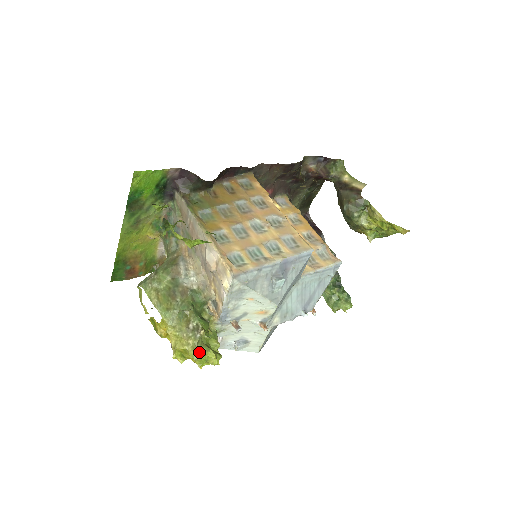
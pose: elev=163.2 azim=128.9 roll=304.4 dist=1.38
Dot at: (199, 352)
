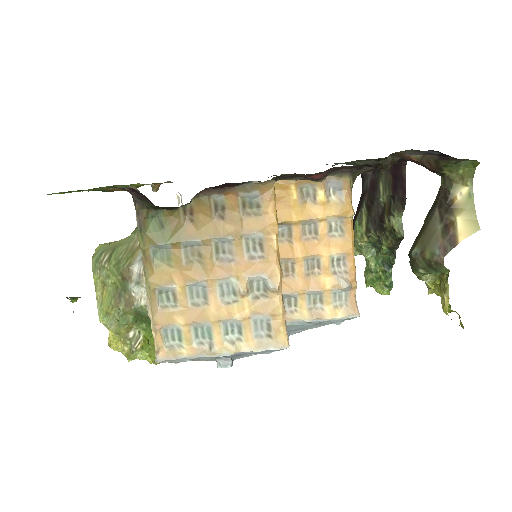
Dot at: (134, 358)
